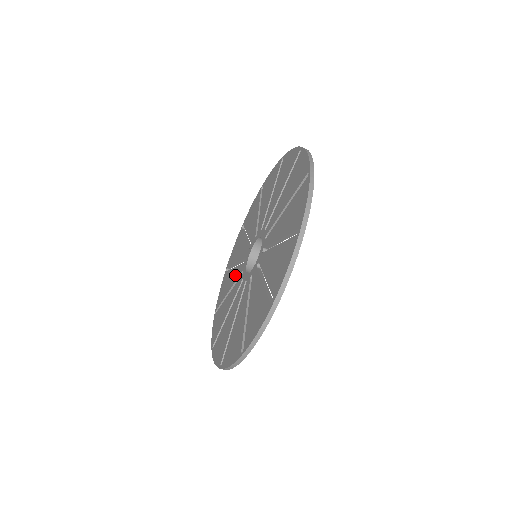
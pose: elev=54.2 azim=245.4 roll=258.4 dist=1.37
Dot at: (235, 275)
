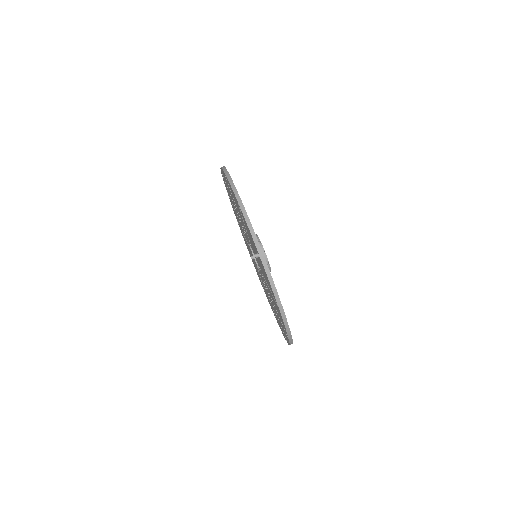
Dot at: occluded
